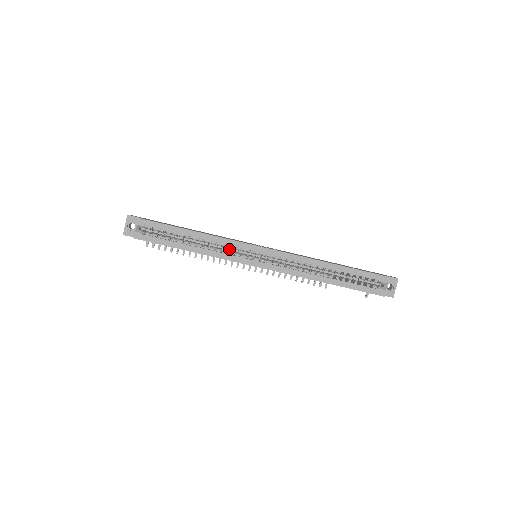
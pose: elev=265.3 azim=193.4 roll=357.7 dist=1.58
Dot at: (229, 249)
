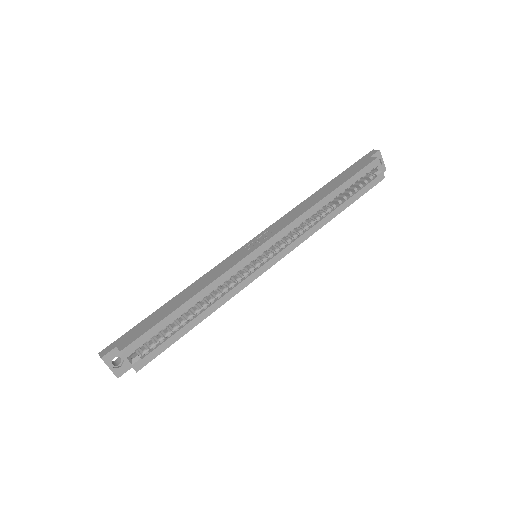
Dot at: occluded
